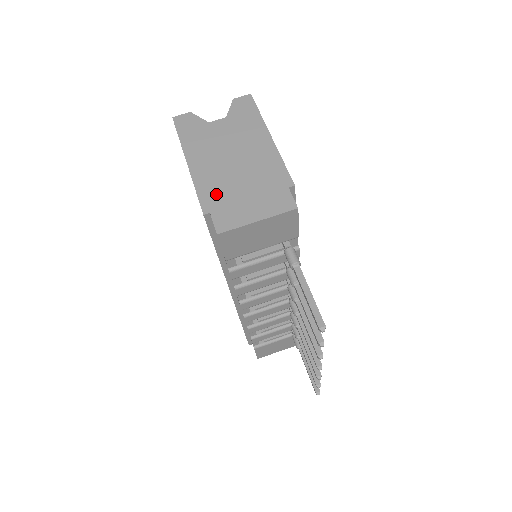
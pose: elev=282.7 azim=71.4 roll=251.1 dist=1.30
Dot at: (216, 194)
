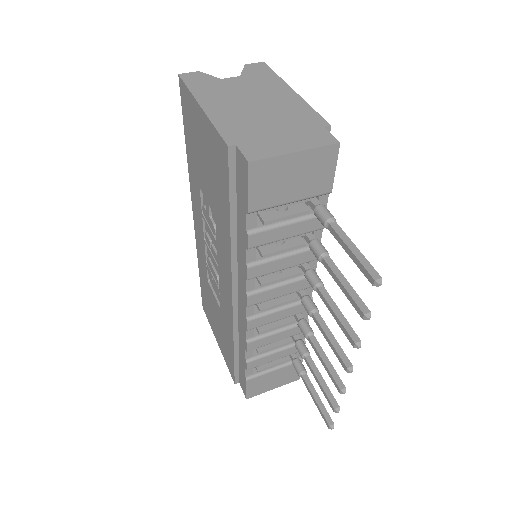
Dot at: (240, 130)
